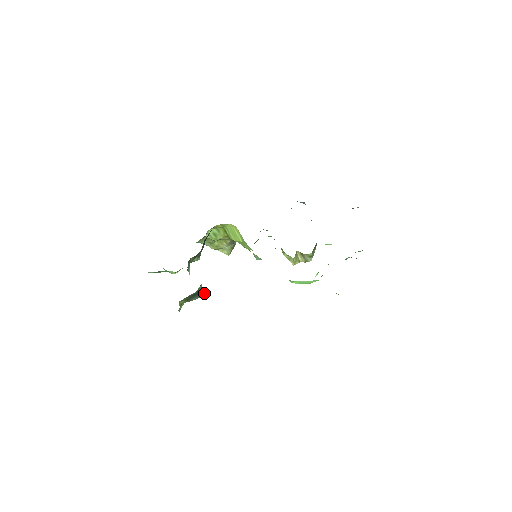
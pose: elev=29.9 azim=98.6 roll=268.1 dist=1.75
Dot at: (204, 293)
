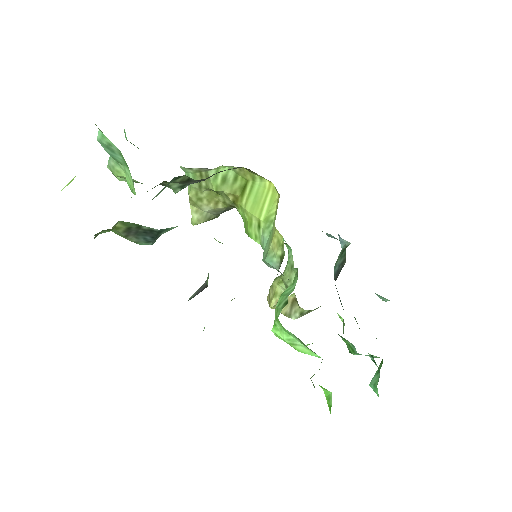
Dot at: (152, 243)
